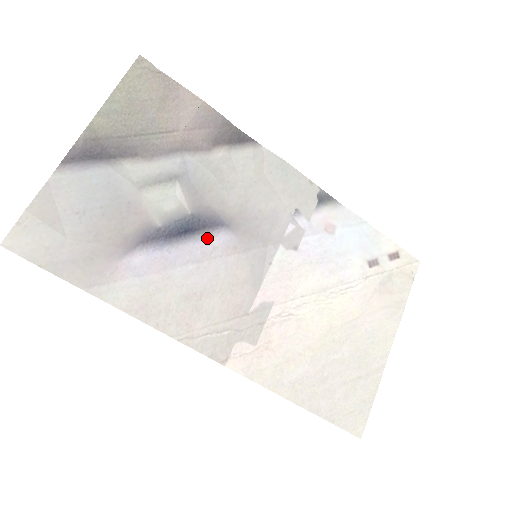
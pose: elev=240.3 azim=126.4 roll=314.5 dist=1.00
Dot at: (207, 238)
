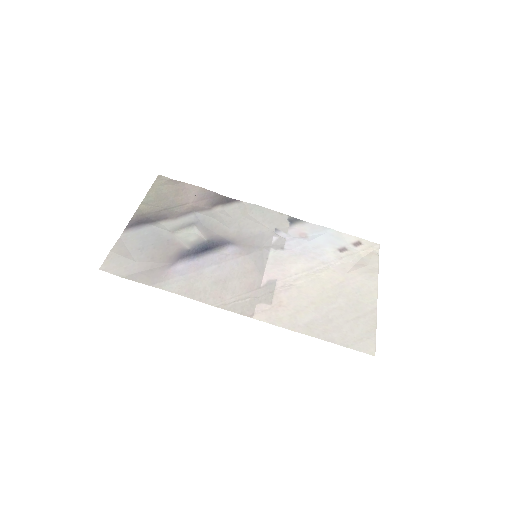
Dot at: (221, 251)
